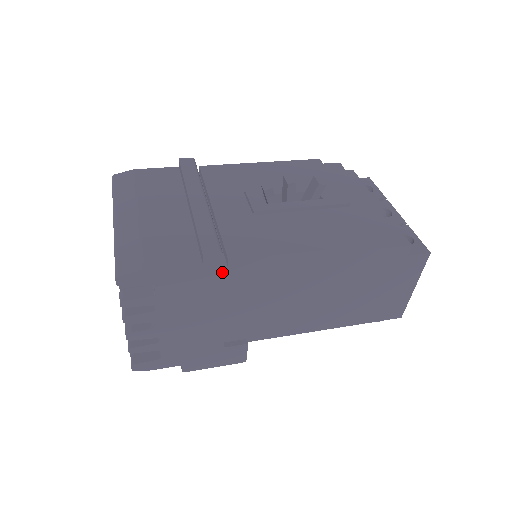
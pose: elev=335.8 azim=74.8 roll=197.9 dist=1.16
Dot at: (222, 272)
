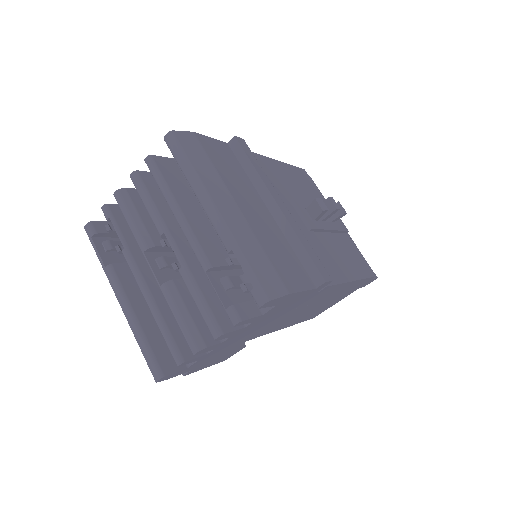
Dot at: (313, 295)
